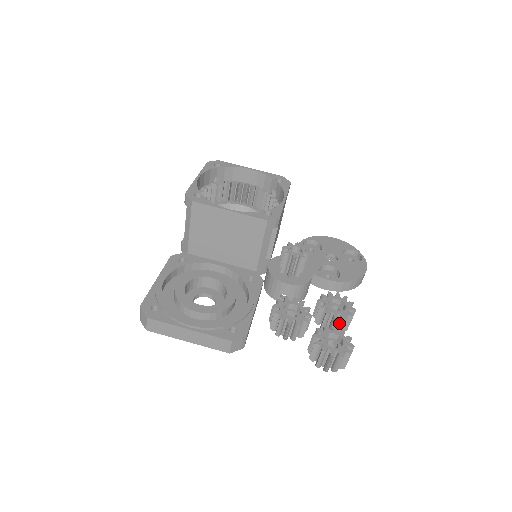
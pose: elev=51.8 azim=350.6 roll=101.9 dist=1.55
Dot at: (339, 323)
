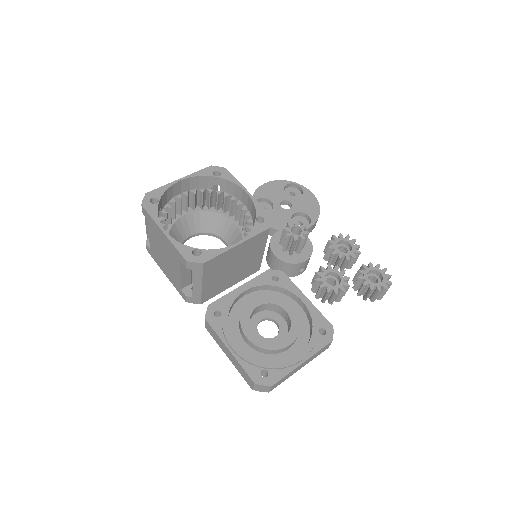
Dot at: occluded
